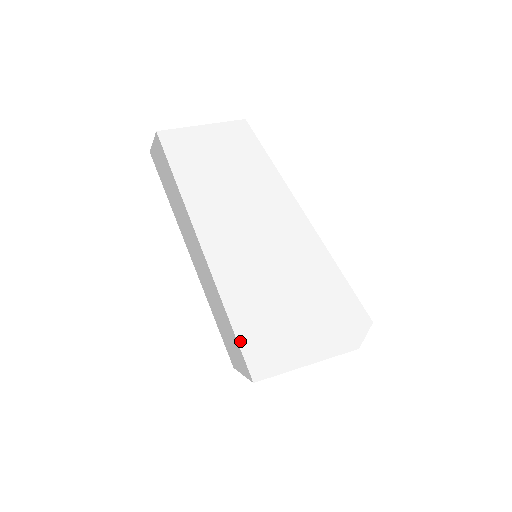
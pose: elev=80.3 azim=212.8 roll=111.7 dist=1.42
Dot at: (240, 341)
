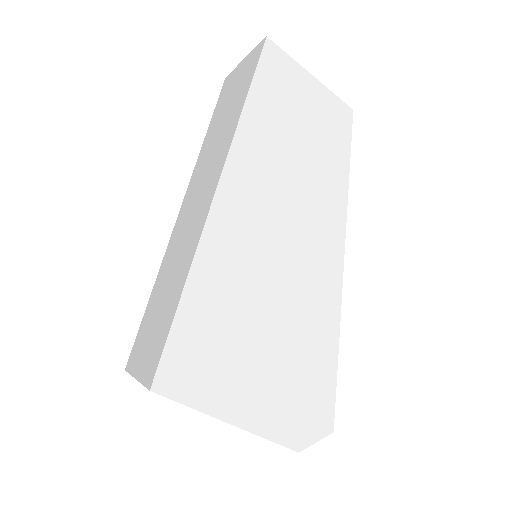
Dot at: (176, 323)
